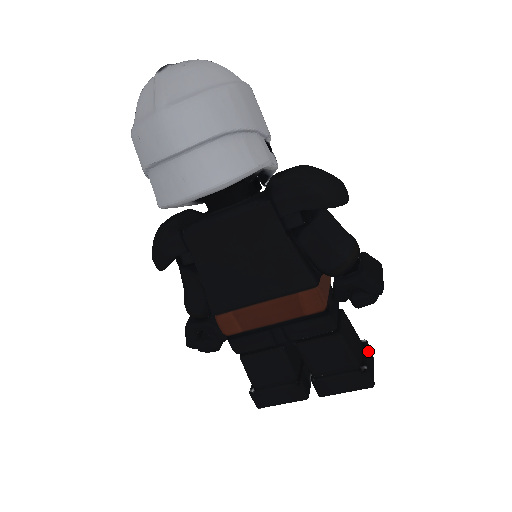
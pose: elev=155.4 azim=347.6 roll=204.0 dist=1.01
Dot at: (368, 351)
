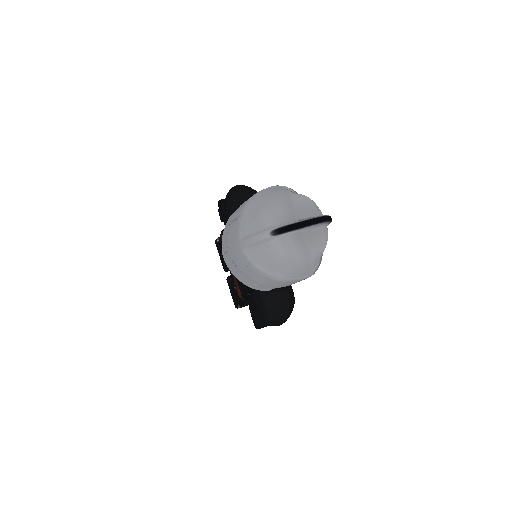
Dot at: occluded
